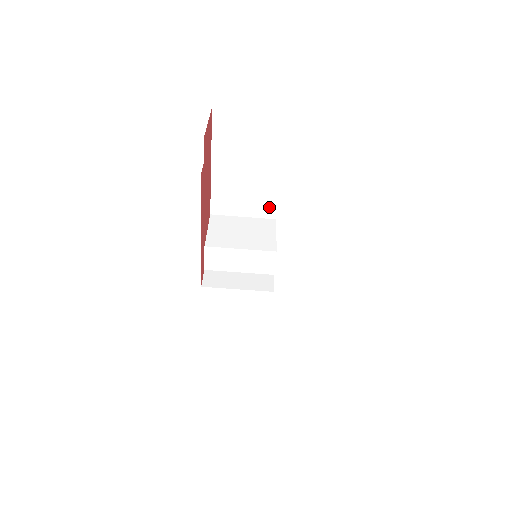
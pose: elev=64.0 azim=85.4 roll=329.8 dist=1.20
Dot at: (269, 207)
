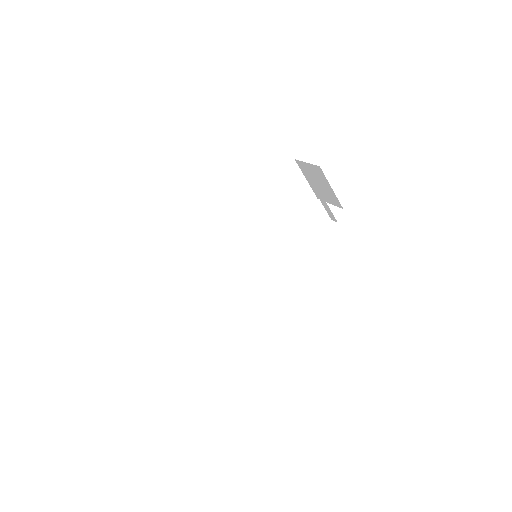
Dot at: (261, 238)
